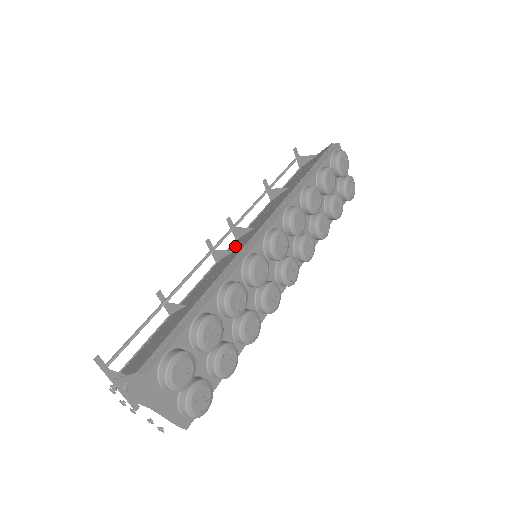
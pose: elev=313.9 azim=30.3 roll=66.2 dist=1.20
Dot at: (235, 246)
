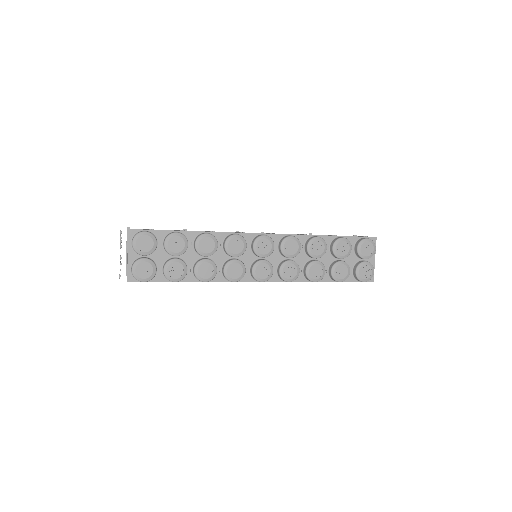
Dot at: occluded
